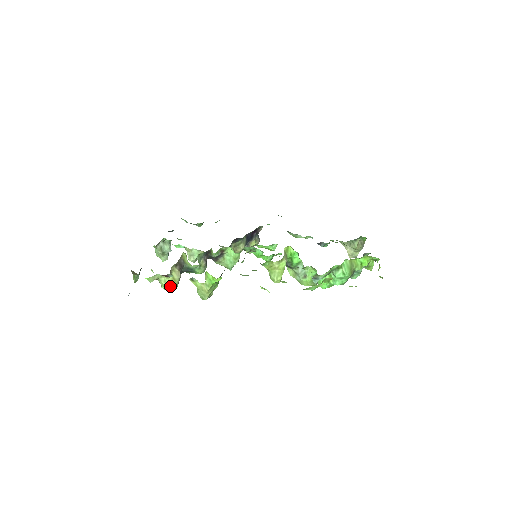
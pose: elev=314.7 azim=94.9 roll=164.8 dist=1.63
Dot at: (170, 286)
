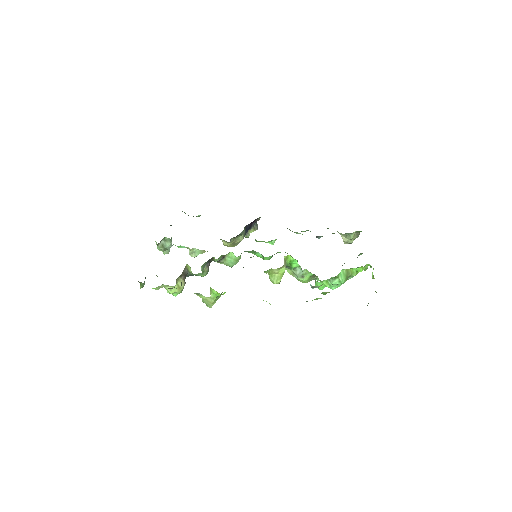
Dot at: (176, 292)
